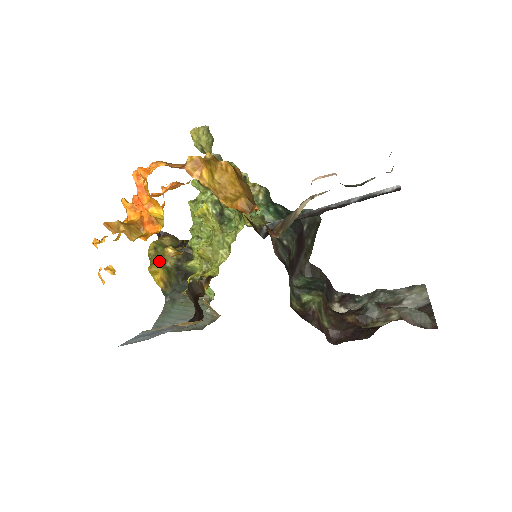
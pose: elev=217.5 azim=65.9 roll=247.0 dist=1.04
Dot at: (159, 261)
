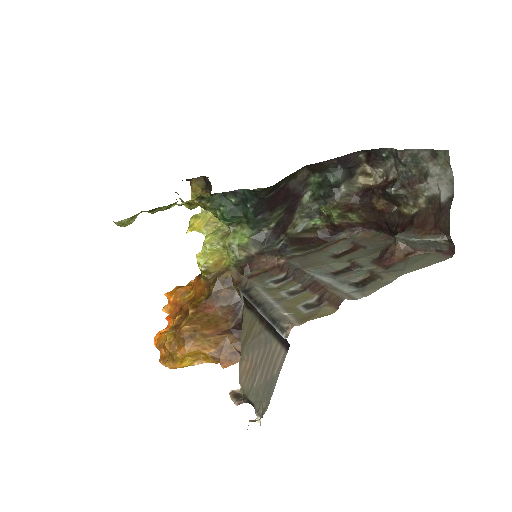
Dot at: occluded
